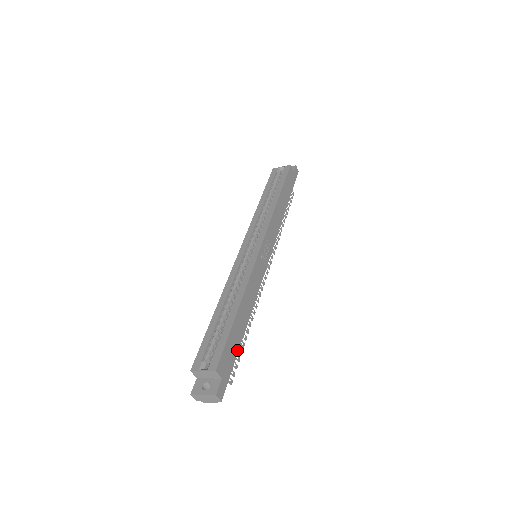
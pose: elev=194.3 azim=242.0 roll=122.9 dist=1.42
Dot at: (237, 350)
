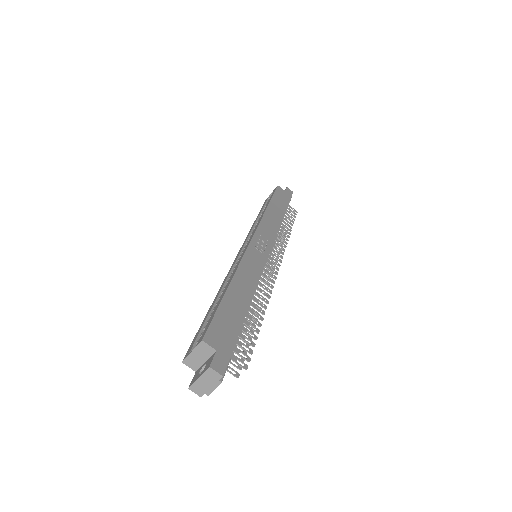
Dot at: (239, 326)
